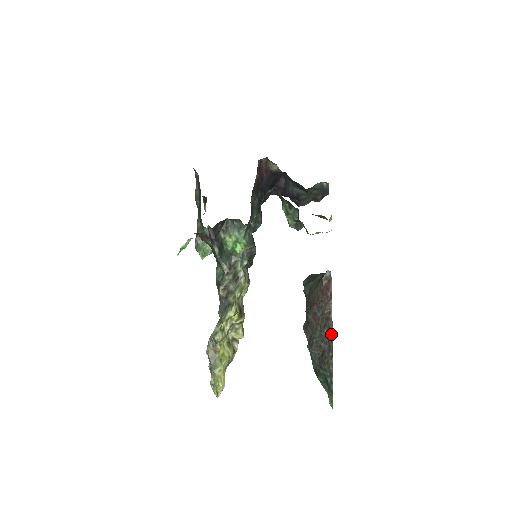
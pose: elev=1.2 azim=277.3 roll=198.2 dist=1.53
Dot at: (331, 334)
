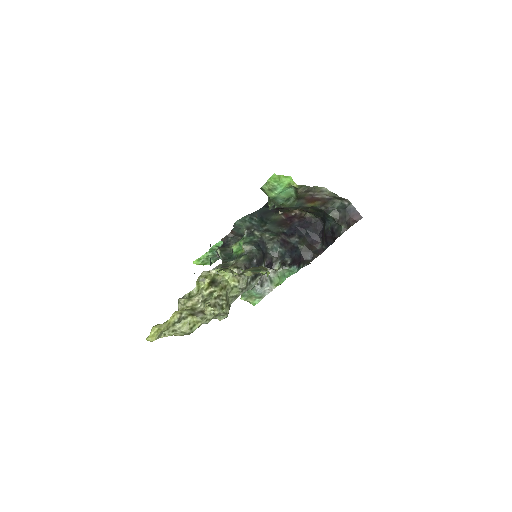
Dot at: occluded
